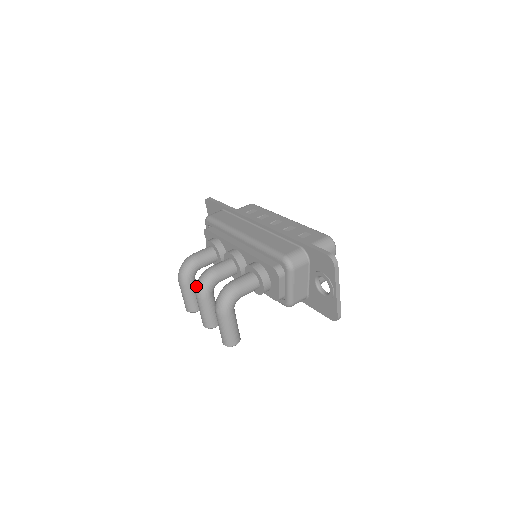
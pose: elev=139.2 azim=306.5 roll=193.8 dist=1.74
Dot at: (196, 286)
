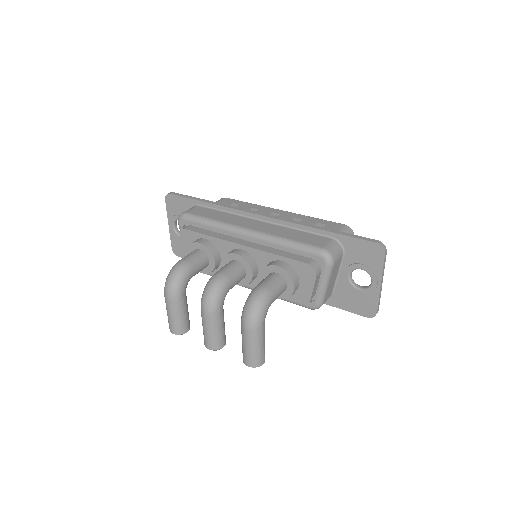
Dot at: (204, 298)
